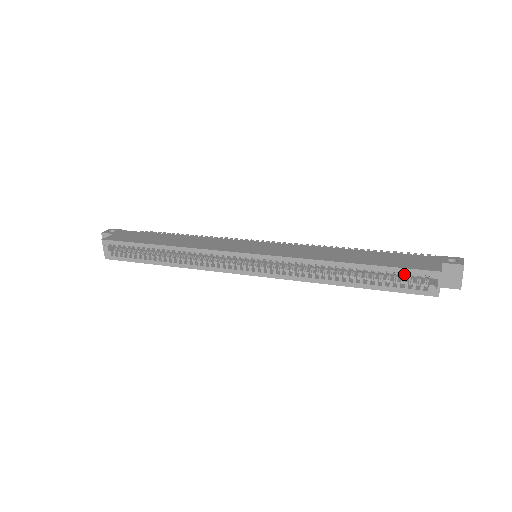
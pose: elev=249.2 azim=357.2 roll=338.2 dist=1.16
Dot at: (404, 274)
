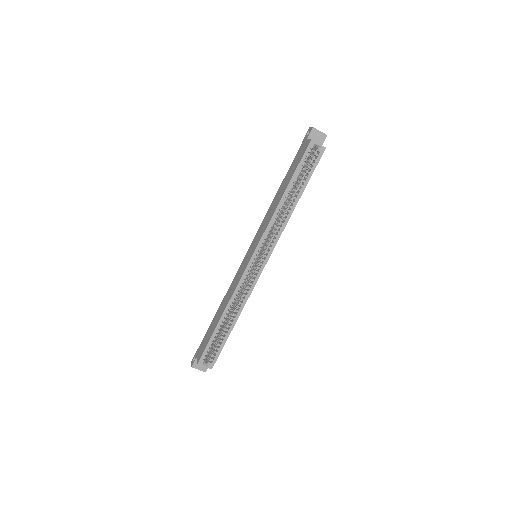
Dot at: (305, 162)
